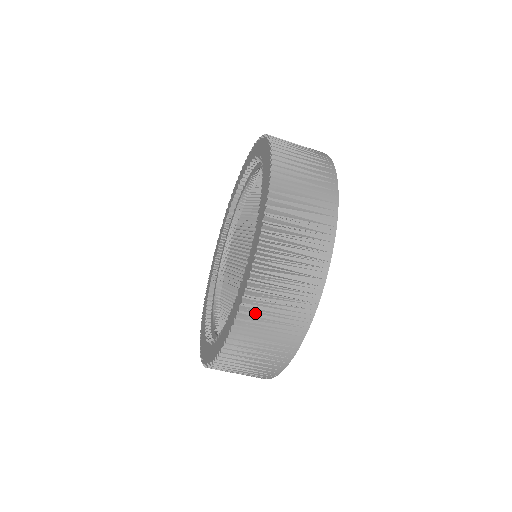
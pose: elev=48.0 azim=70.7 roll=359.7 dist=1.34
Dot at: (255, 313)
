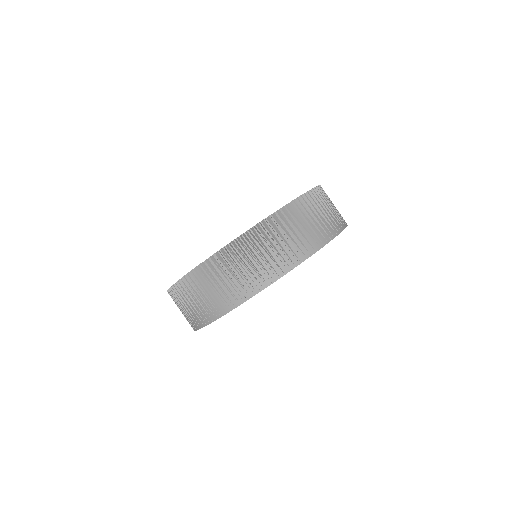
Dot at: (228, 259)
